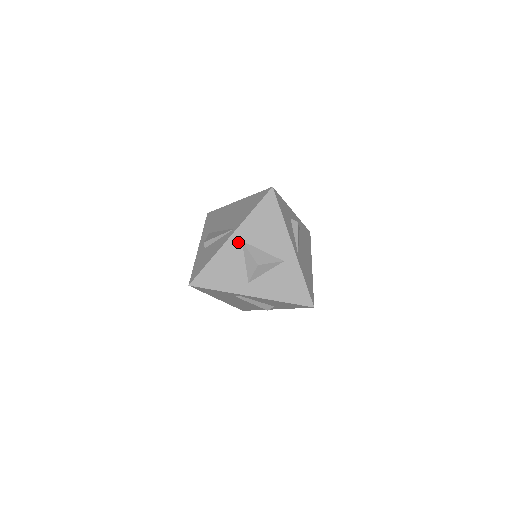
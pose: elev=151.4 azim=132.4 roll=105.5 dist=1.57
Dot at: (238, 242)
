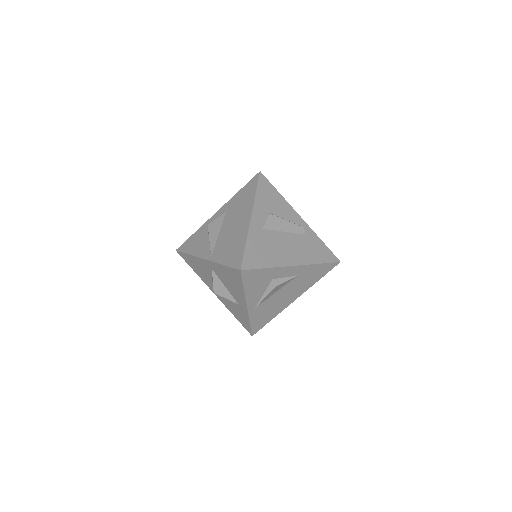
Dot at: (209, 266)
